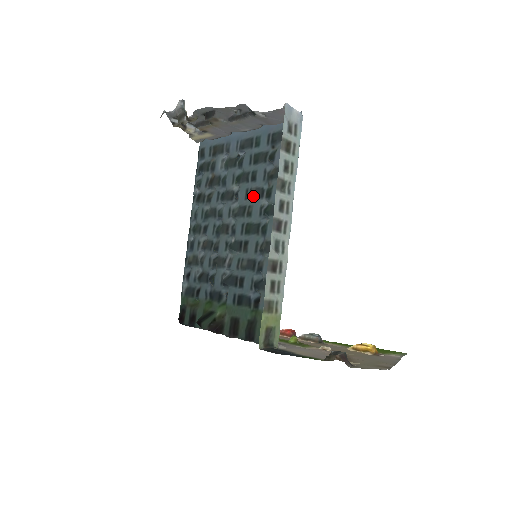
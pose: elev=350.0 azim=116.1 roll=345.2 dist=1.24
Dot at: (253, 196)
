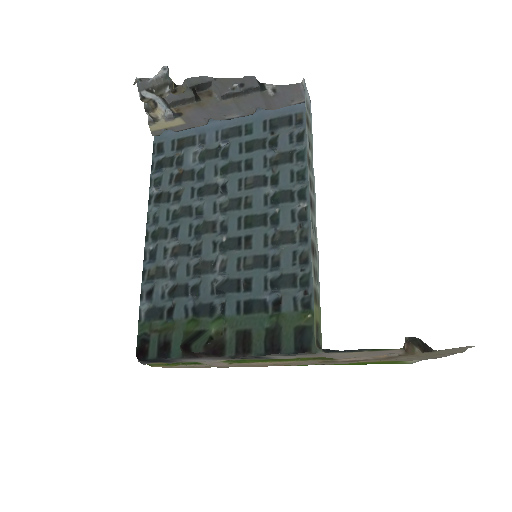
Dot at: (251, 185)
